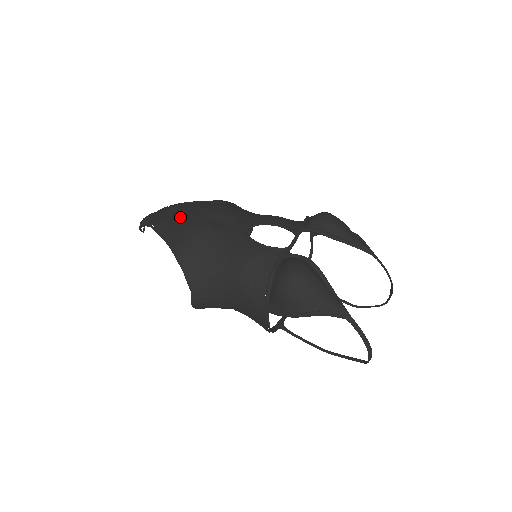
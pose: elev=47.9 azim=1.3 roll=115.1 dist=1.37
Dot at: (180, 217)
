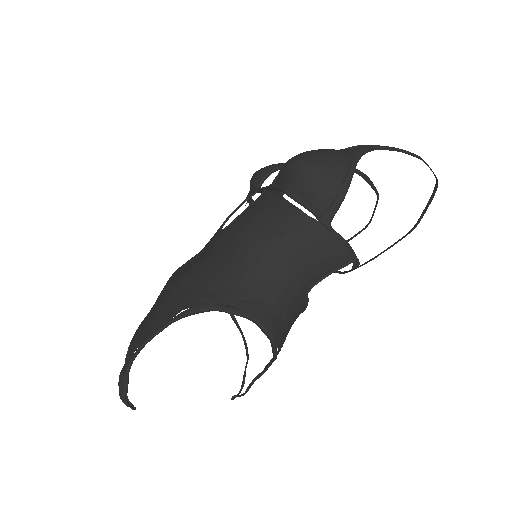
Dot at: (152, 314)
